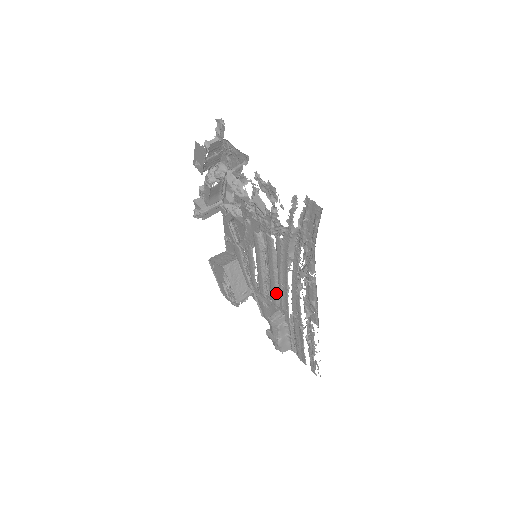
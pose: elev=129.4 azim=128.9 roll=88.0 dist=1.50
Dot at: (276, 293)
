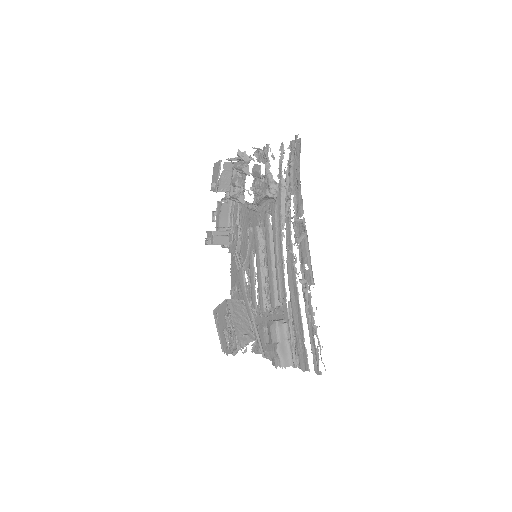
Dot at: (274, 285)
